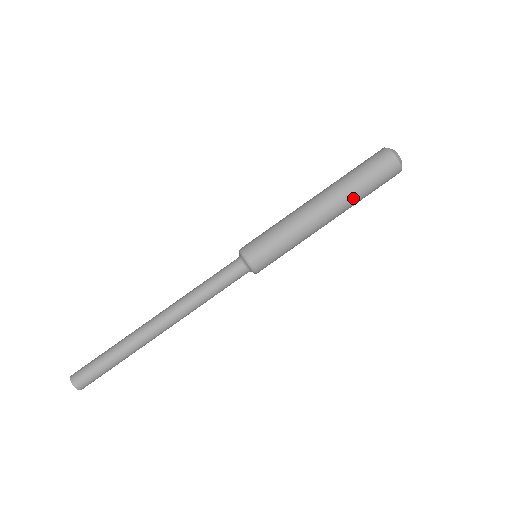
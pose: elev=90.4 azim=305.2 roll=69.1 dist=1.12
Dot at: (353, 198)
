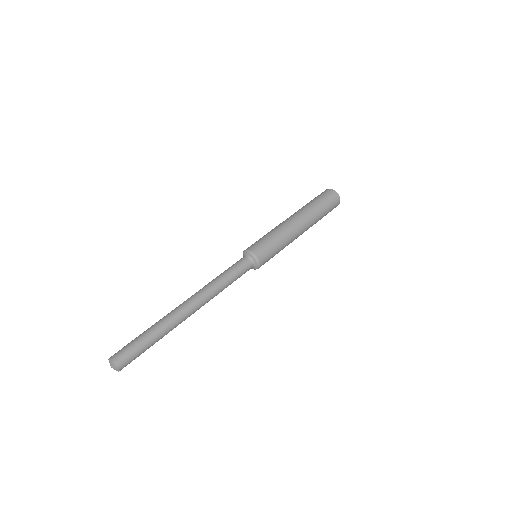
Dot at: (316, 218)
